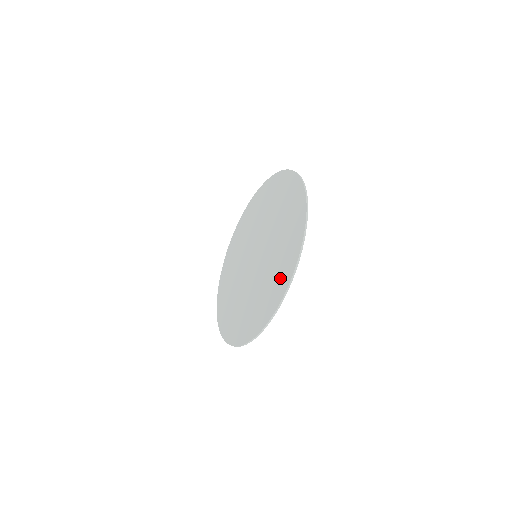
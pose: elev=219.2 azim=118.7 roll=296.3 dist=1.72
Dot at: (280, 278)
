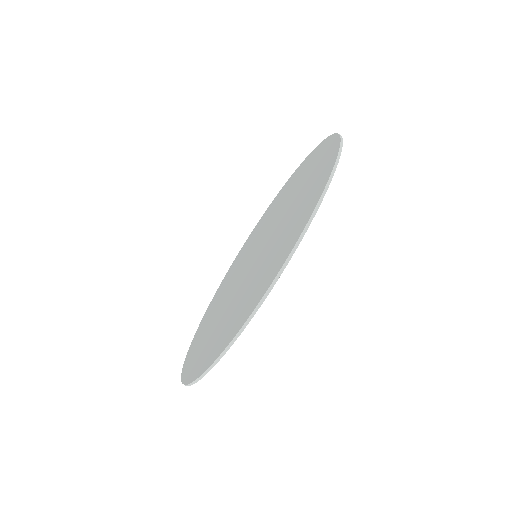
Dot at: (317, 159)
